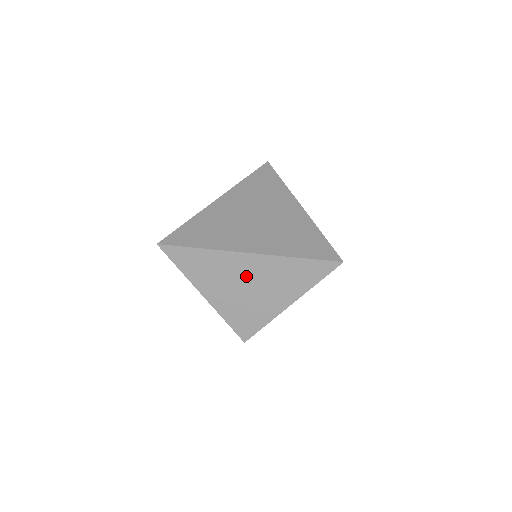
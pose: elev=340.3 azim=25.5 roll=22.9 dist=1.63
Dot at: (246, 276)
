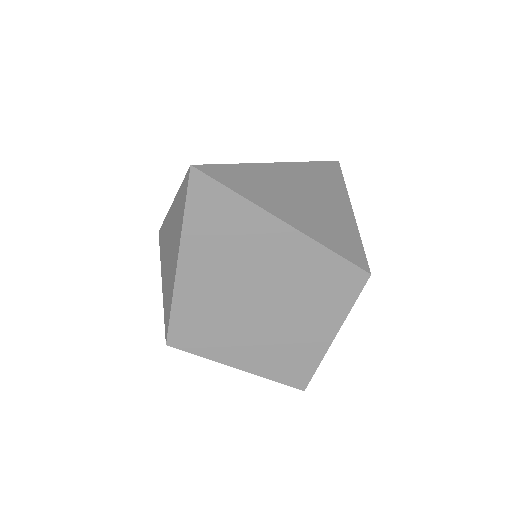
Dot at: (300, 188)
